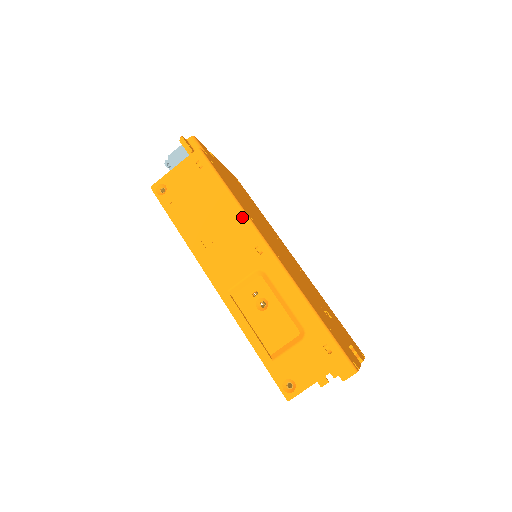
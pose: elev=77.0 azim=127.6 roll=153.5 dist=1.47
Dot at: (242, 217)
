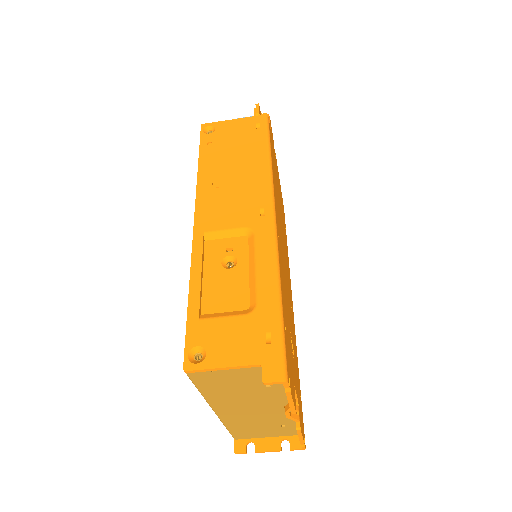
Dot at: (266, 179)
